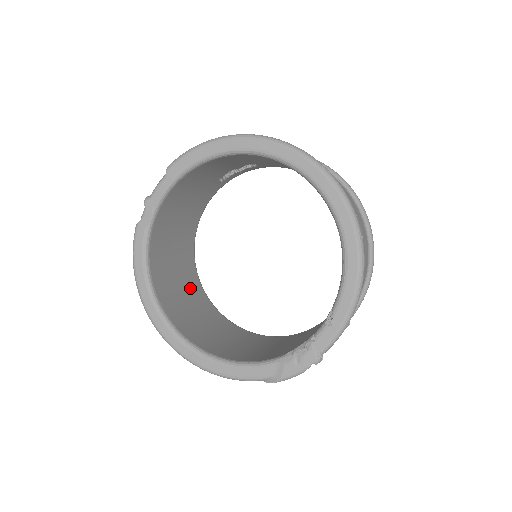
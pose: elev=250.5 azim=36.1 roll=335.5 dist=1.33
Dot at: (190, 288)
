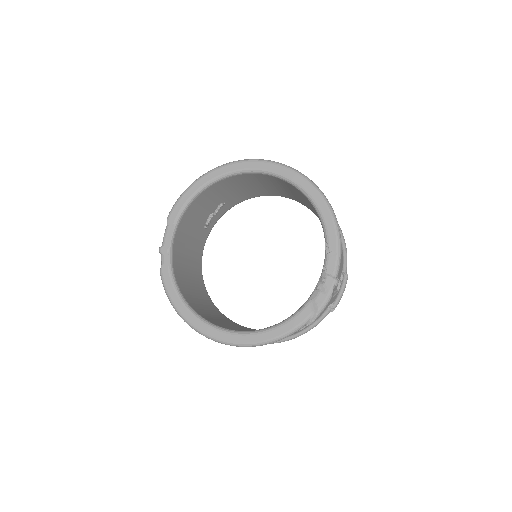
Dot at: (218, 316)
